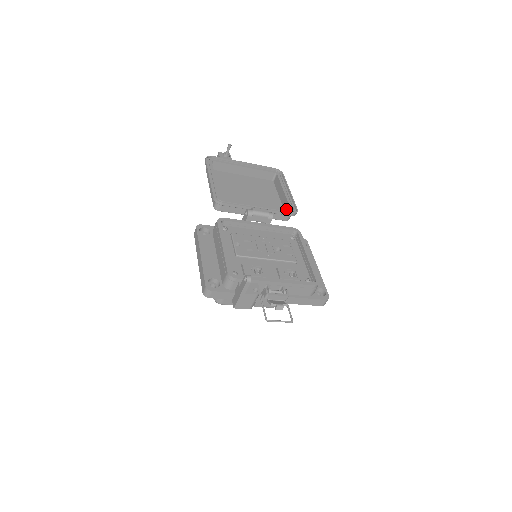
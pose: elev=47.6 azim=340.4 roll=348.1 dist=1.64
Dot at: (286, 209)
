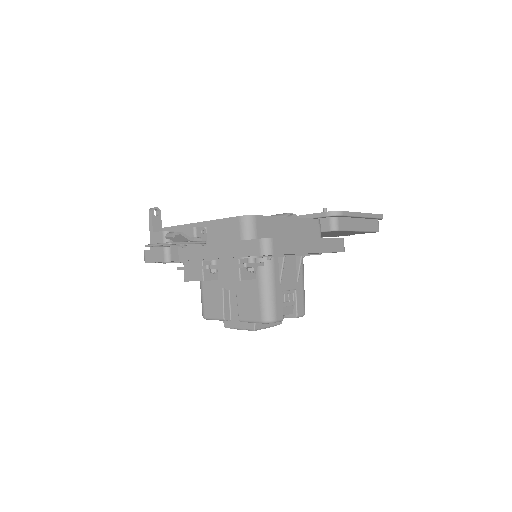
Dot at: occluded
